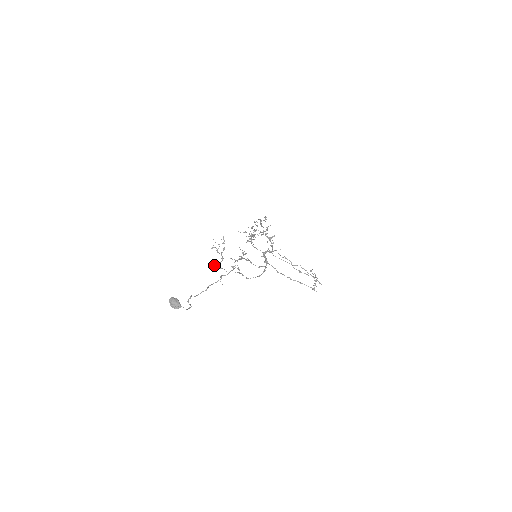
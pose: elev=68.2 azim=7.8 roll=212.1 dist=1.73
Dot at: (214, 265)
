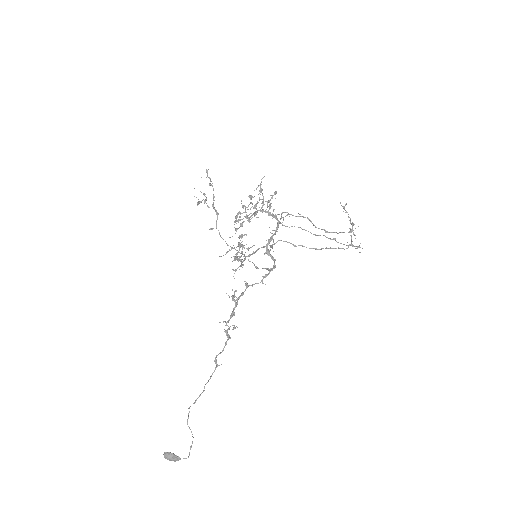
Dot at: occluded
